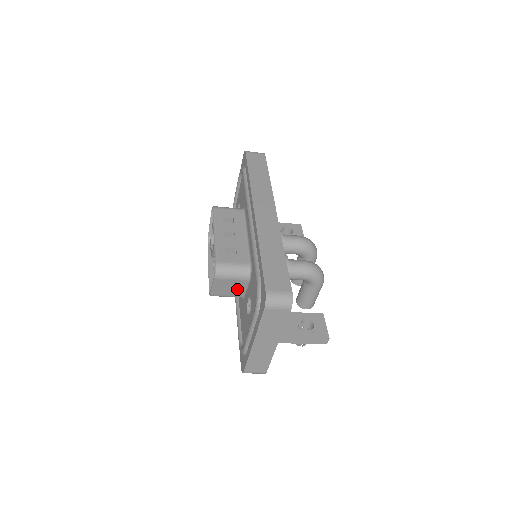
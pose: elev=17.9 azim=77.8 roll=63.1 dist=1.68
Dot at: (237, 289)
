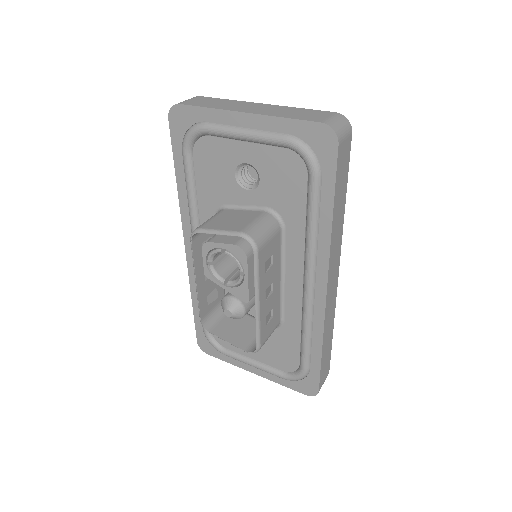
Dot at: (242, 322)
